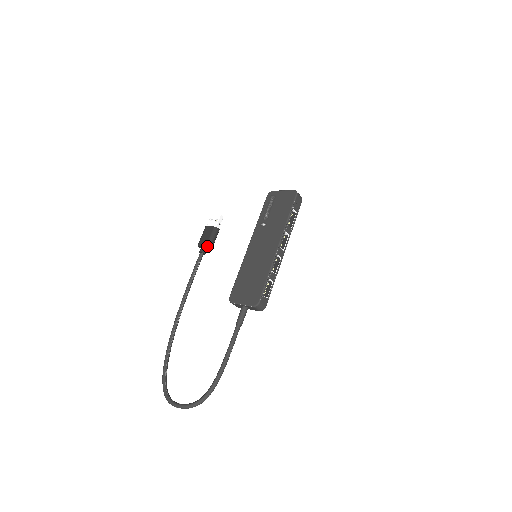
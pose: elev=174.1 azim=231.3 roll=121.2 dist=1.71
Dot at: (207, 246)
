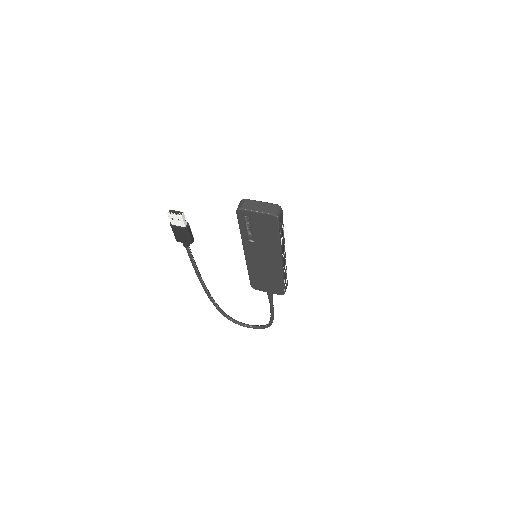
Dot at: occluded
